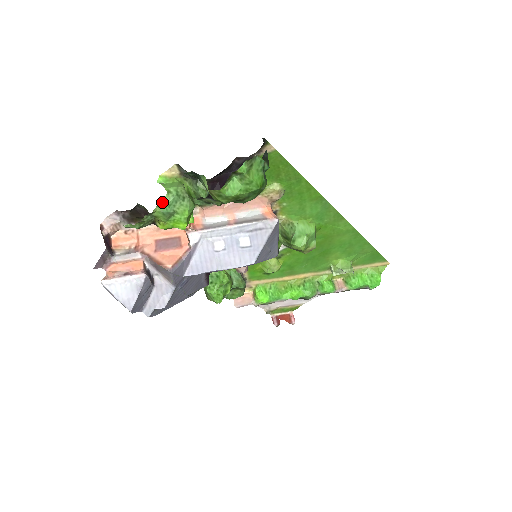
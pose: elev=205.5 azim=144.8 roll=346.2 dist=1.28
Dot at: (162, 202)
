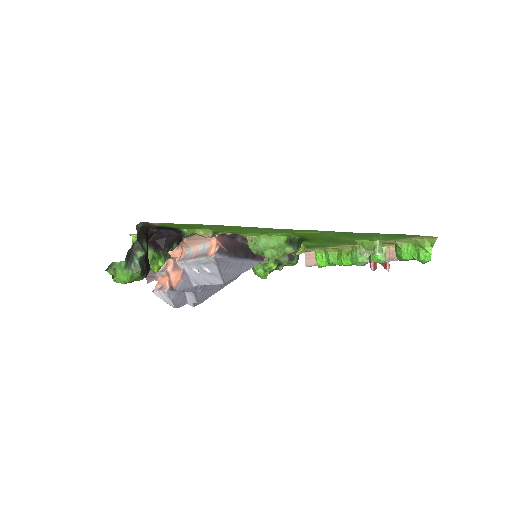
Dot at: occluded
